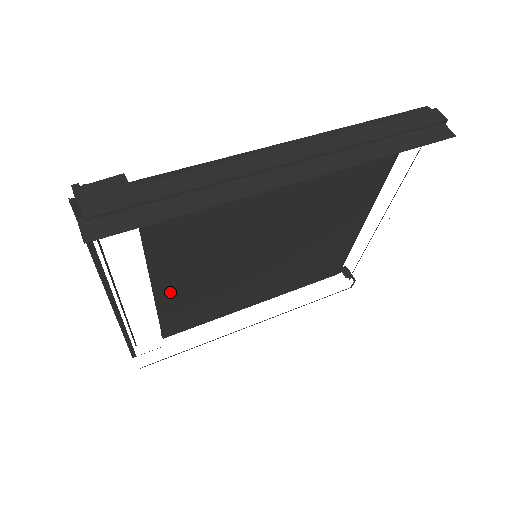
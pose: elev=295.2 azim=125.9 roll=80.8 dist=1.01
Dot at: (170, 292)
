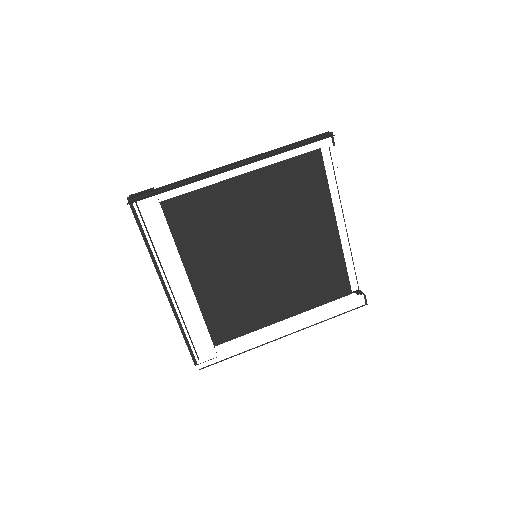
Dot at: (203, 287)
